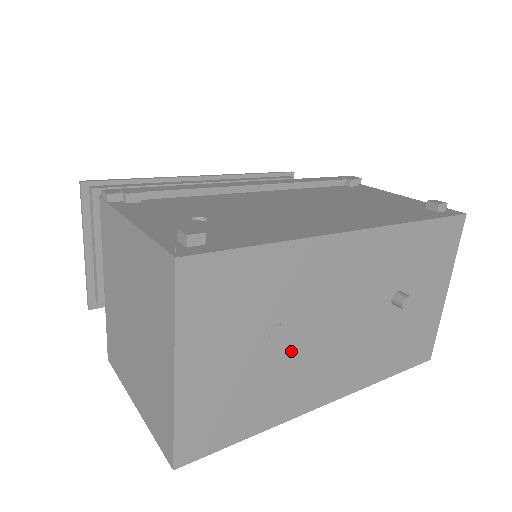
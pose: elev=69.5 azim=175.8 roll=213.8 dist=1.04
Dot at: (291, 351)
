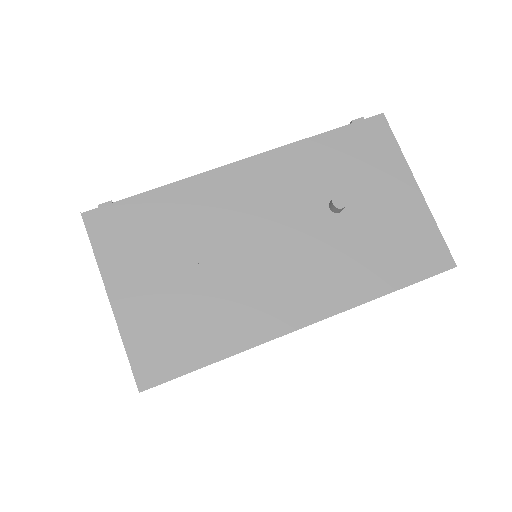
Dot at: (223, 272)
